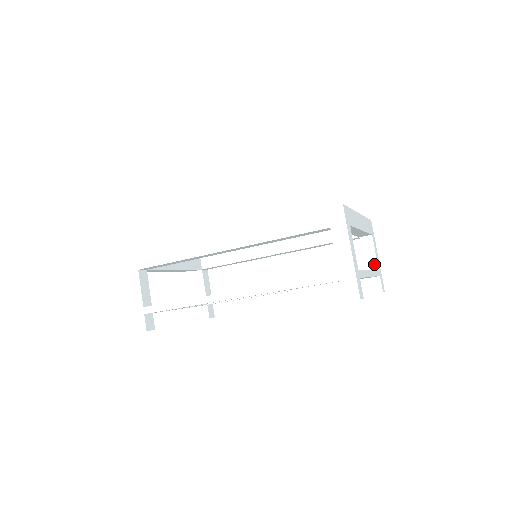
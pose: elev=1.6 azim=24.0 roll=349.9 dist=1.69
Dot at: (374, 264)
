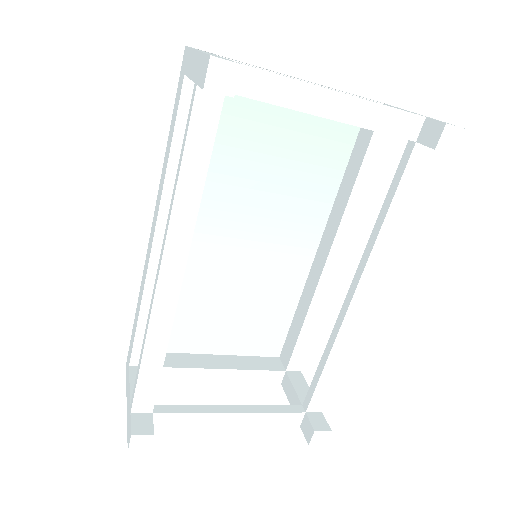
Dot at: occluded
